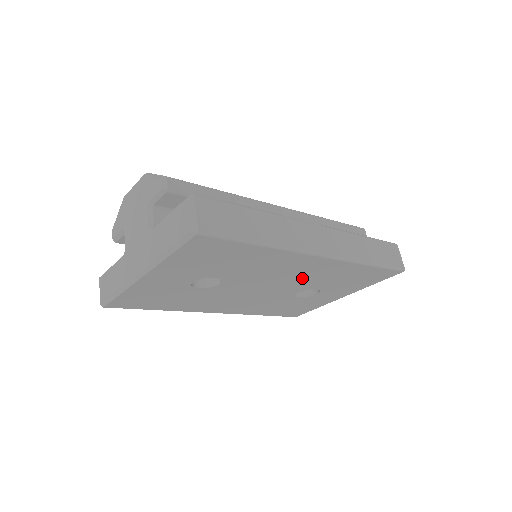
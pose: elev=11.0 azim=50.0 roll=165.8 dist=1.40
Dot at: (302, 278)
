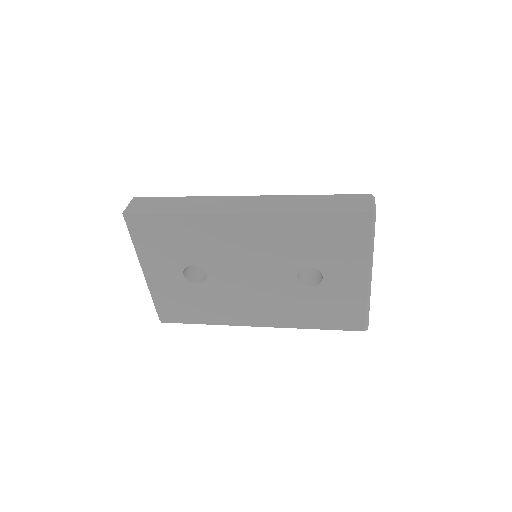
Dot at: (268, 251)
